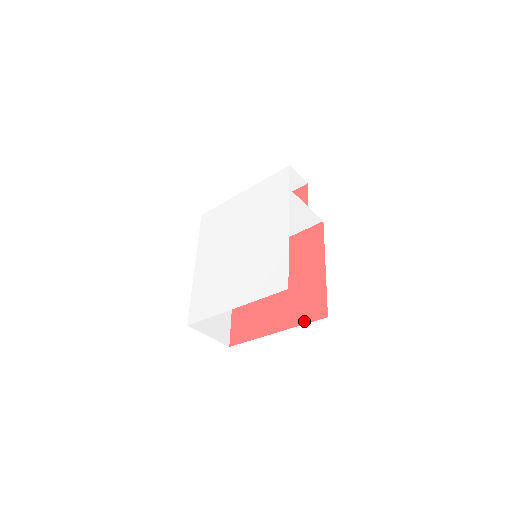
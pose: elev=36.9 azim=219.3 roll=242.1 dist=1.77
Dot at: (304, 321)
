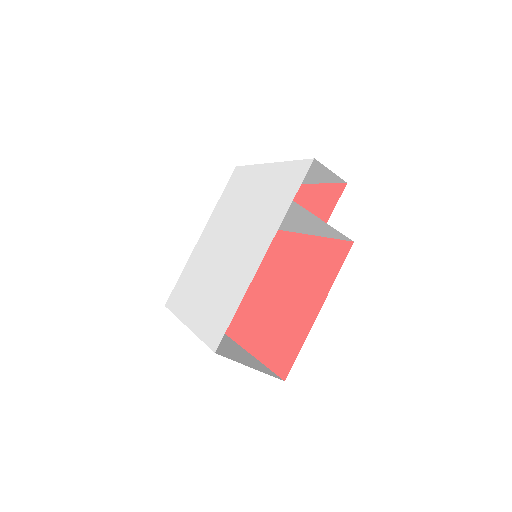
Dot at: (269, 364)
